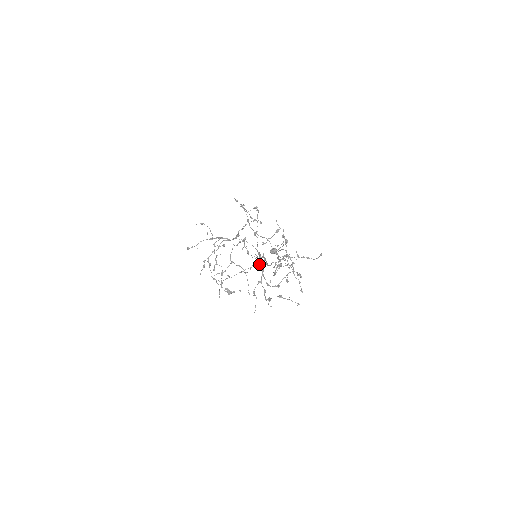
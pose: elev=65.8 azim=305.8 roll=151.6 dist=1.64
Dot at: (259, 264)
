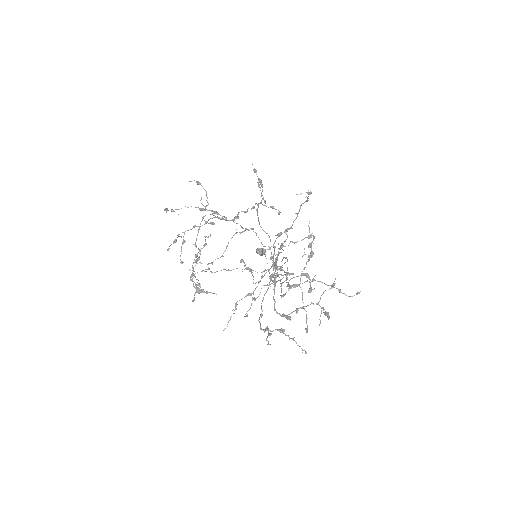
Dot at: occluded
